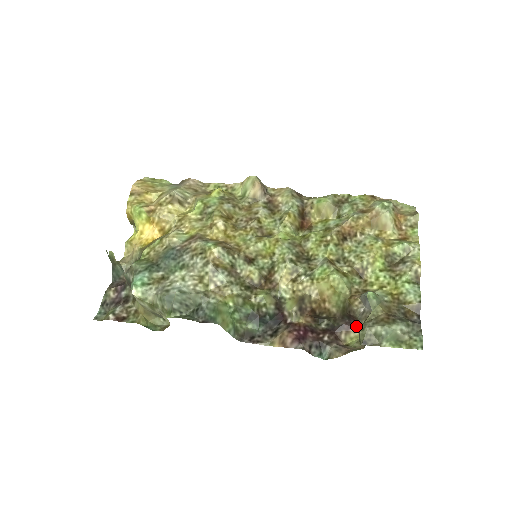
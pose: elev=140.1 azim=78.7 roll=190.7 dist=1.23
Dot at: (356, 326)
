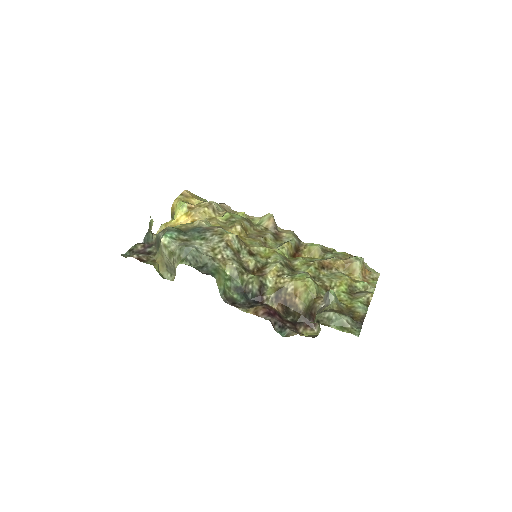
Dot at: (313, 326)
